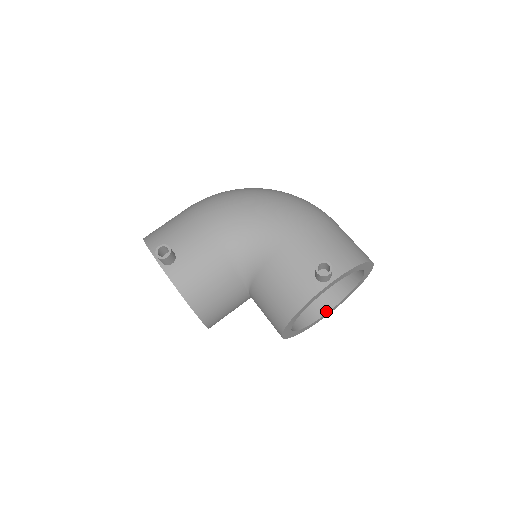
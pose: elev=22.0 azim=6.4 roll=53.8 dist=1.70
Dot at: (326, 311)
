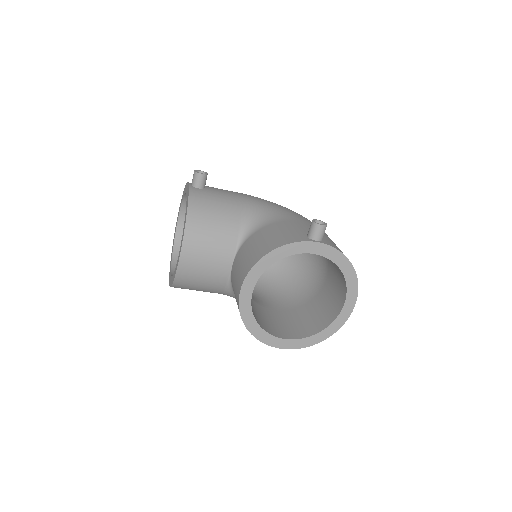
Dot at: (287, 338)
